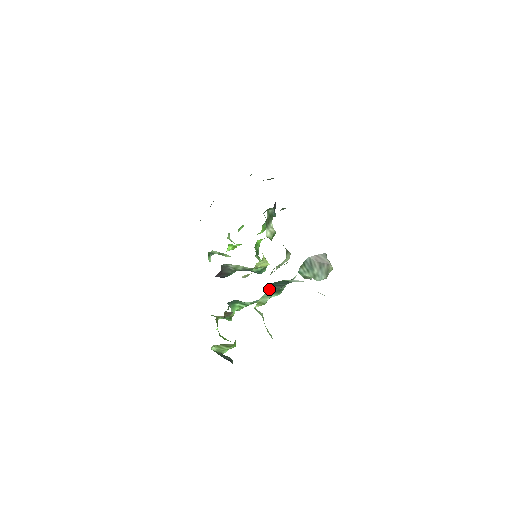
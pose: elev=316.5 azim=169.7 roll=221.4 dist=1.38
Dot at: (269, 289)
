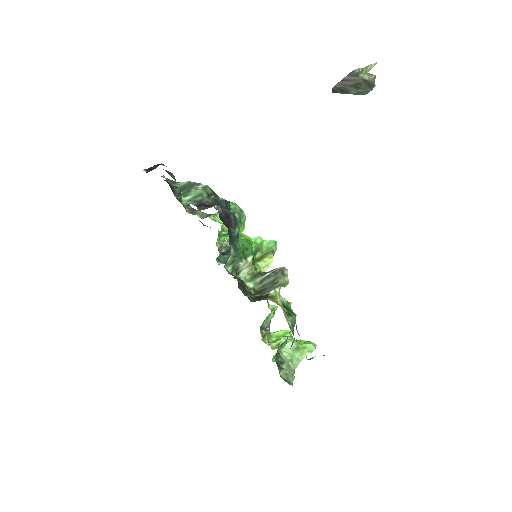
Dot at: occluded
